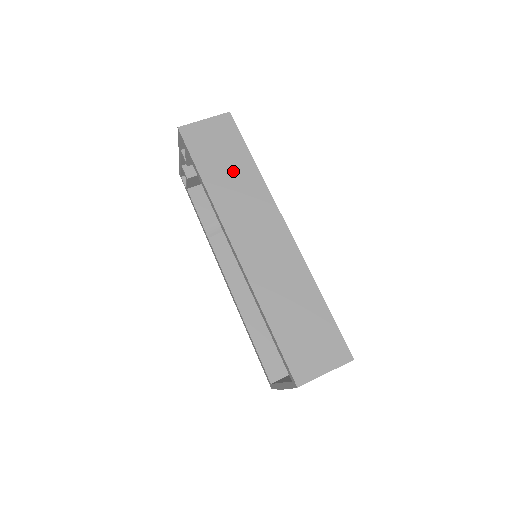
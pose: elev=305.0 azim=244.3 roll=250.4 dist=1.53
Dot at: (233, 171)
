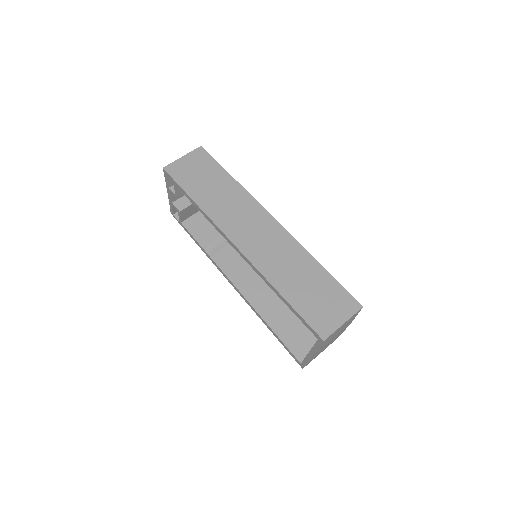
Dot at: (218, 189)
